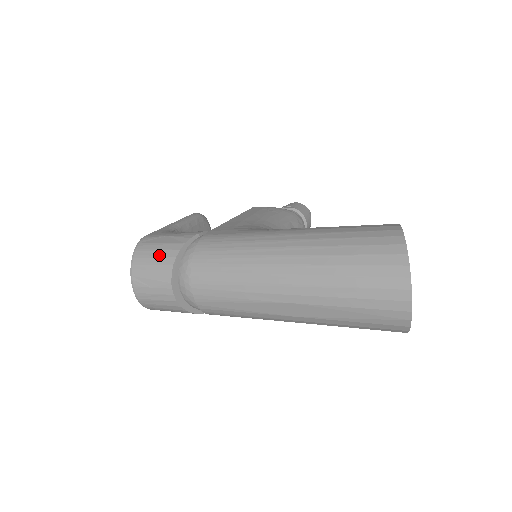
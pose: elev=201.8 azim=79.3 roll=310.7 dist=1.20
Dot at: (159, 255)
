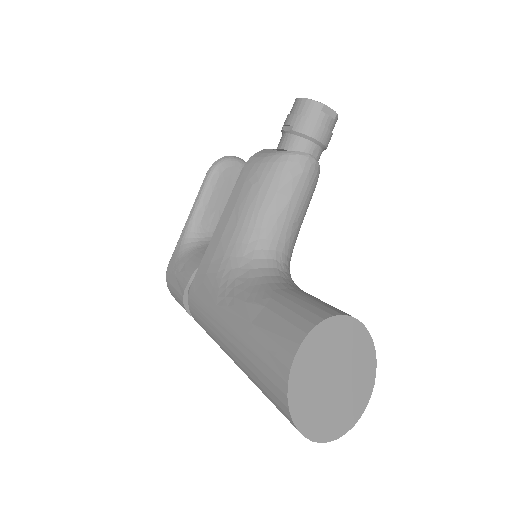
Dot at: (178, 300)
